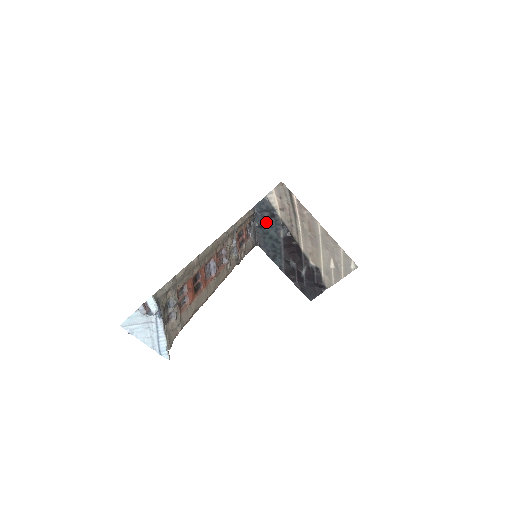
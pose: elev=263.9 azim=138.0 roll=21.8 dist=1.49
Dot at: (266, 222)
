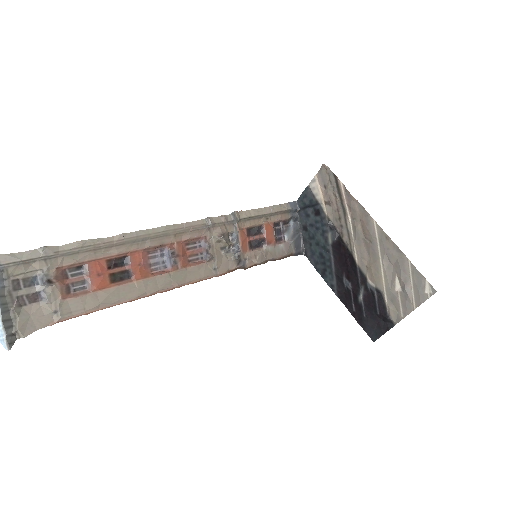
Dot at: (311, 222)
